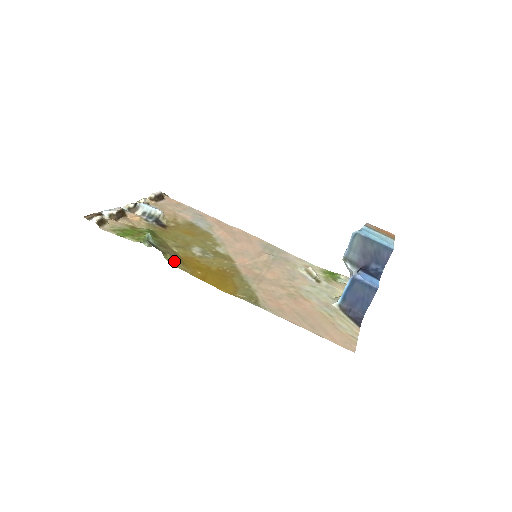
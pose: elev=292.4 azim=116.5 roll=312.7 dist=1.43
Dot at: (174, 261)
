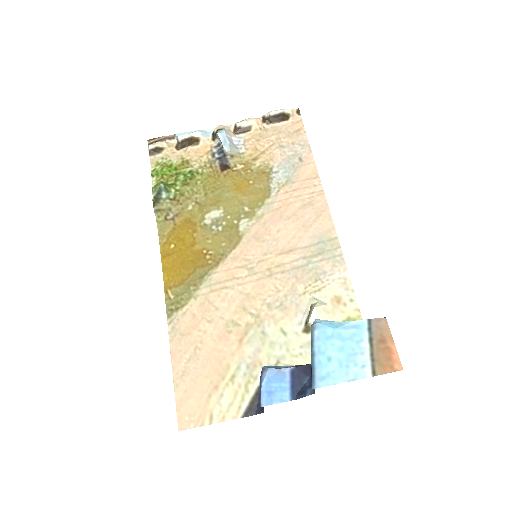
Dot at: (163, 223)
